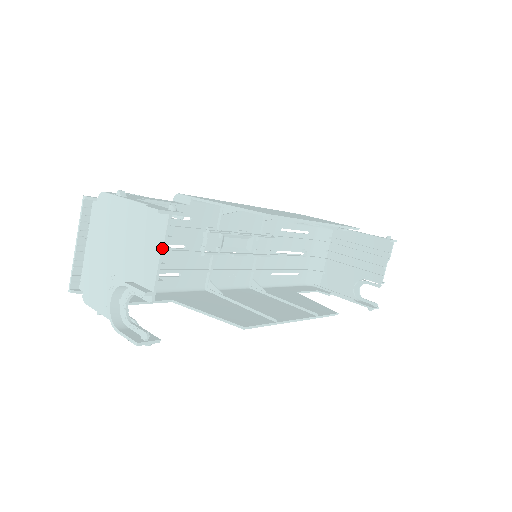
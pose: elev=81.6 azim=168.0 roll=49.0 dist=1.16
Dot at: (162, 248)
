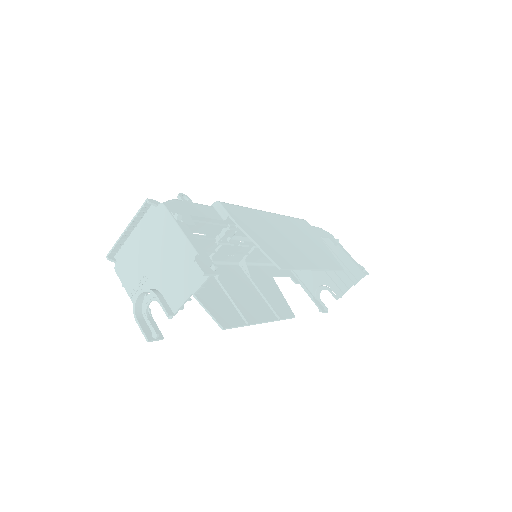
Dot at: (194, 292)
